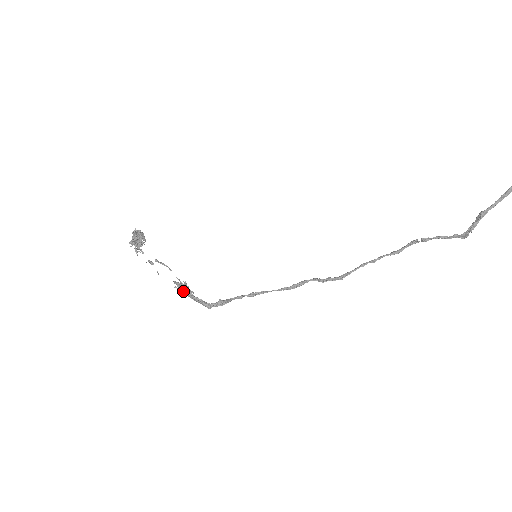
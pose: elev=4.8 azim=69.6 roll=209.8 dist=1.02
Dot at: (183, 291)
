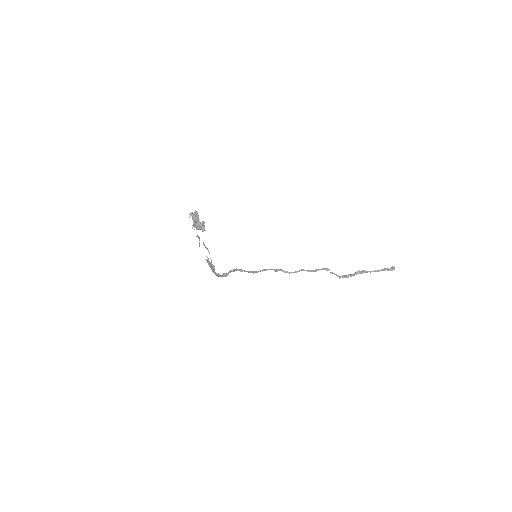
Dot at: occluded
